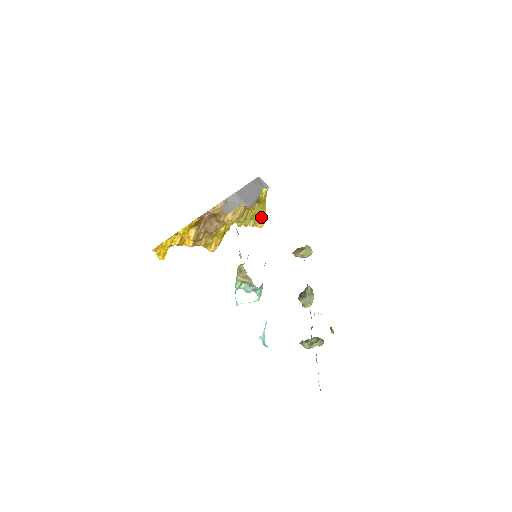
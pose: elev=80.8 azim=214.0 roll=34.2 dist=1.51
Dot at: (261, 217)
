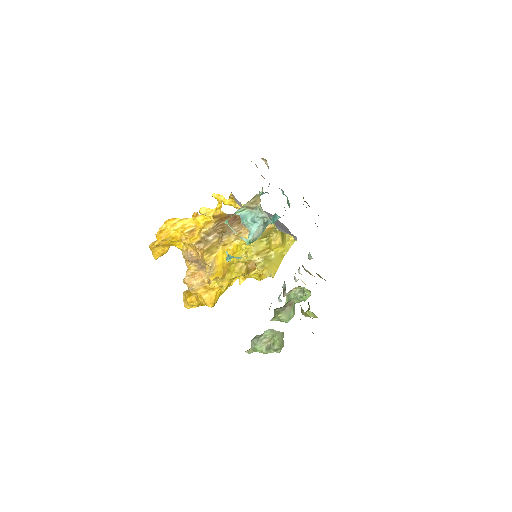
Dot at: (271, 268)
